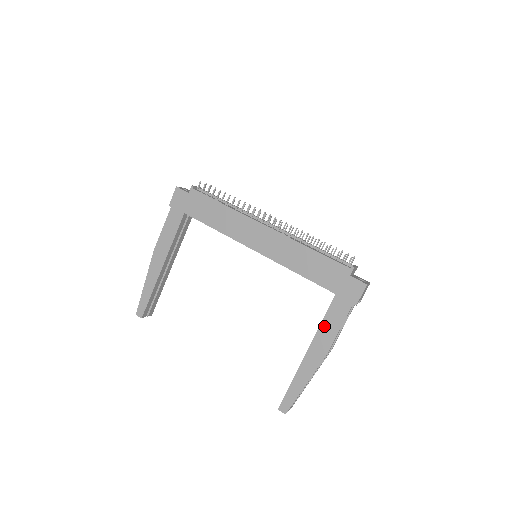
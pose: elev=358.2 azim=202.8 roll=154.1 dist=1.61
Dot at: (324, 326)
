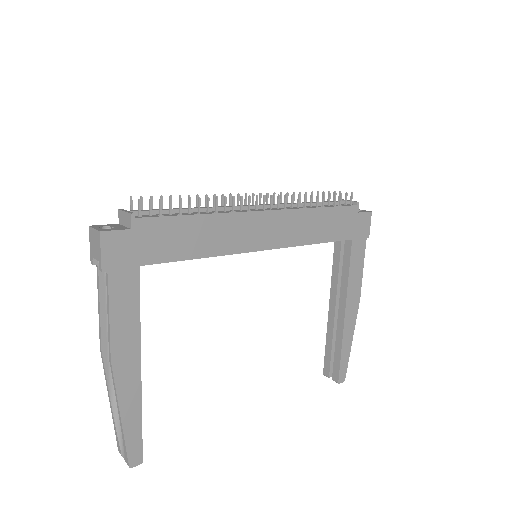
Dot at: (352, 277)
